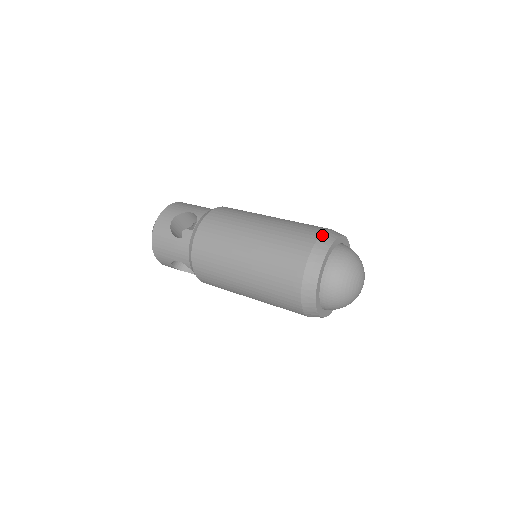
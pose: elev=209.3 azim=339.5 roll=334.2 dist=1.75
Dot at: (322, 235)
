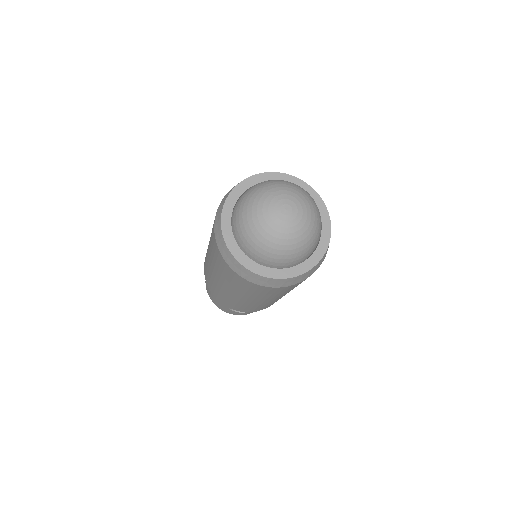
Dot at: (224, 197)
